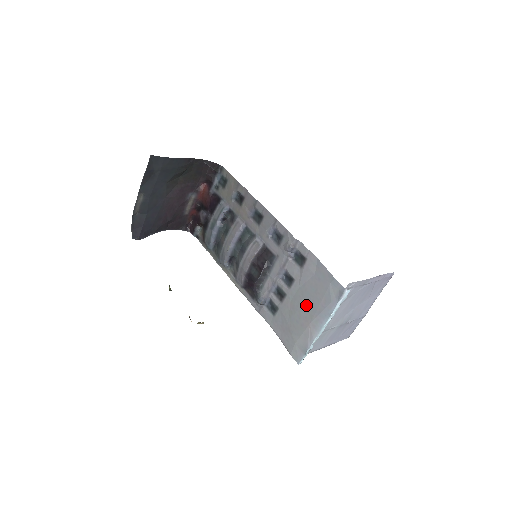
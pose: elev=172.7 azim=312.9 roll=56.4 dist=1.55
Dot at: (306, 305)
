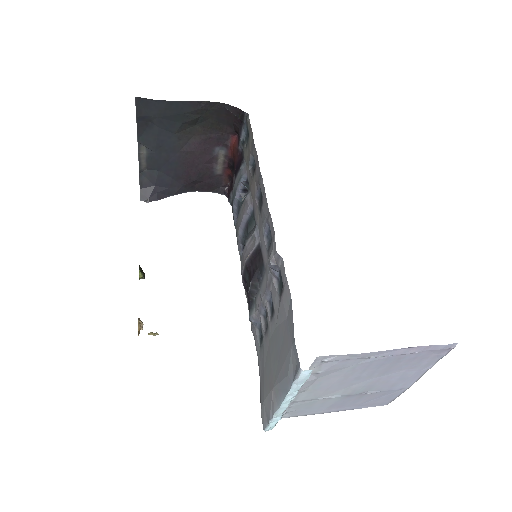
Dot at: (275, 358)
